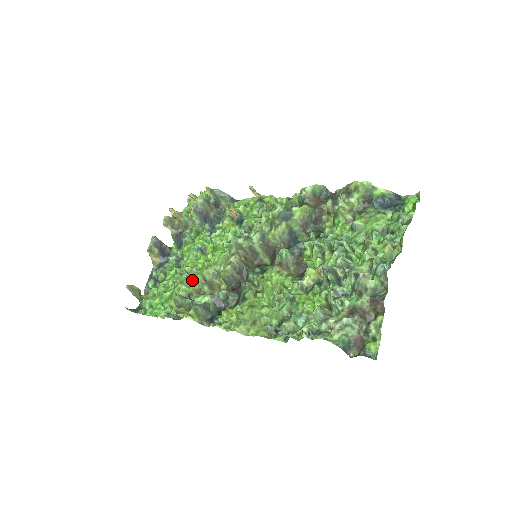
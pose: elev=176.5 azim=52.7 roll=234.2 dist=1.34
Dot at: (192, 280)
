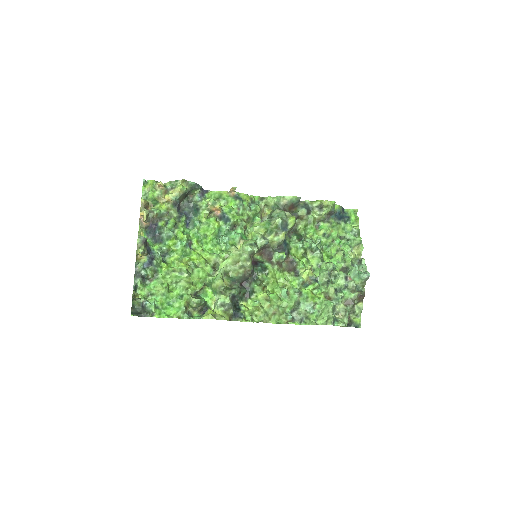
Dot at: (198, 279)
